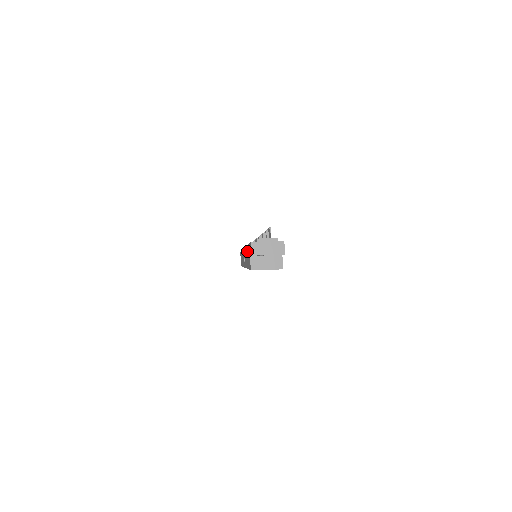
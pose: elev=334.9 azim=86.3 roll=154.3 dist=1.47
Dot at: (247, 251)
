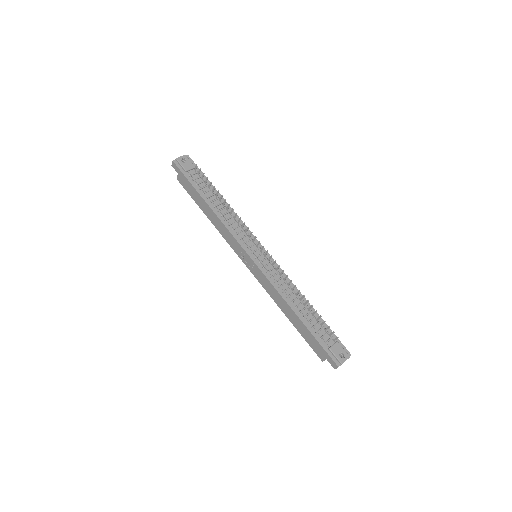
Dot at: (300, 324)
